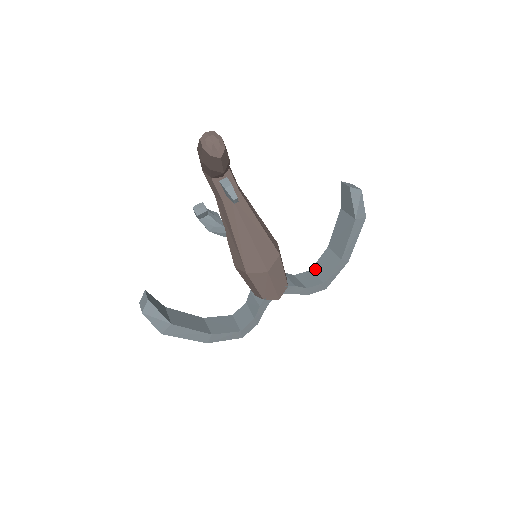
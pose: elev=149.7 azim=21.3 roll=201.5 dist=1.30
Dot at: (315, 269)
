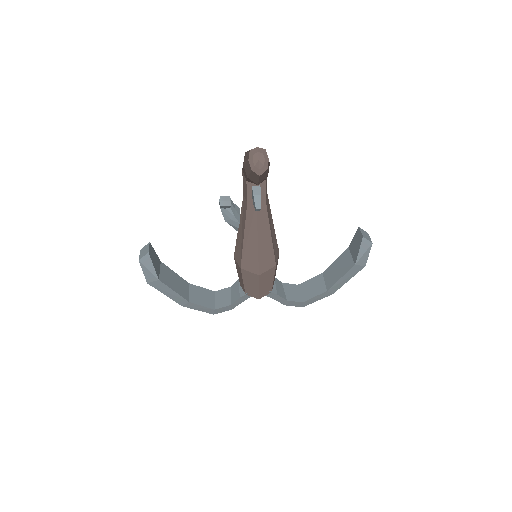
Dot at: (302, 286)
